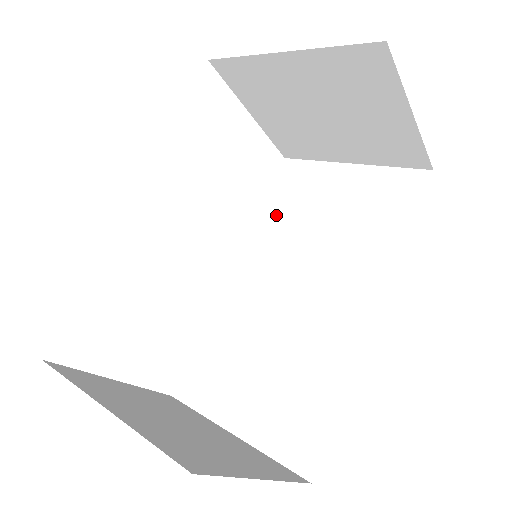
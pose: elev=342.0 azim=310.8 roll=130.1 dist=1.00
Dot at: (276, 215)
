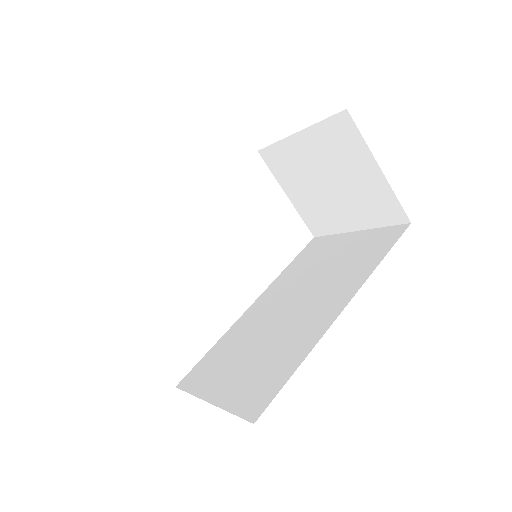
Dot at: (296, 268)
